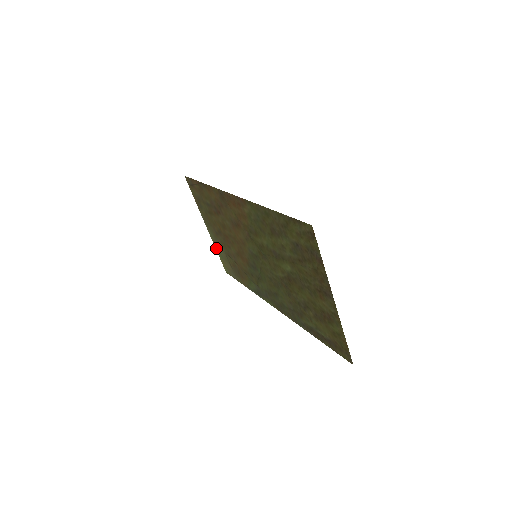
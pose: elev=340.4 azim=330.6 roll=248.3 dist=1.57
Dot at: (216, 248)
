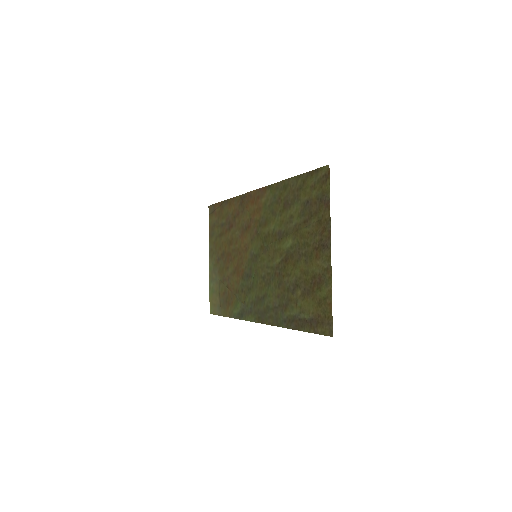
Dot at: (210, 283)
